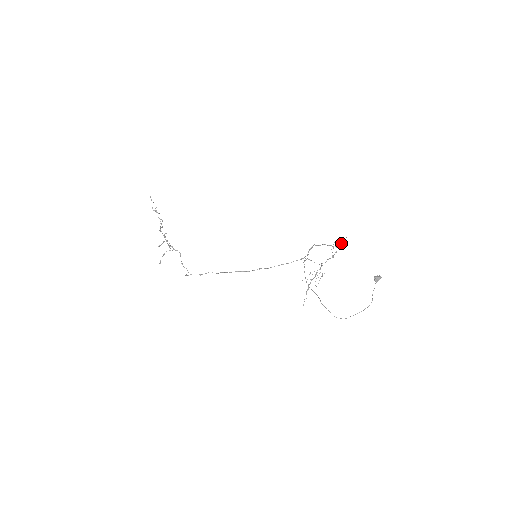
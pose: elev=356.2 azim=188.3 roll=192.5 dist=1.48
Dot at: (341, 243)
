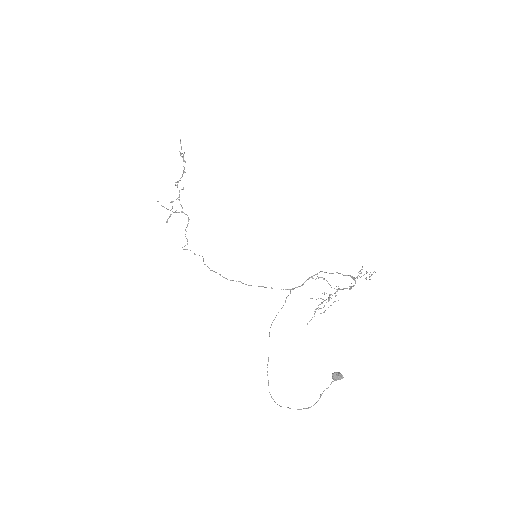
Dot at: (369, 274)
